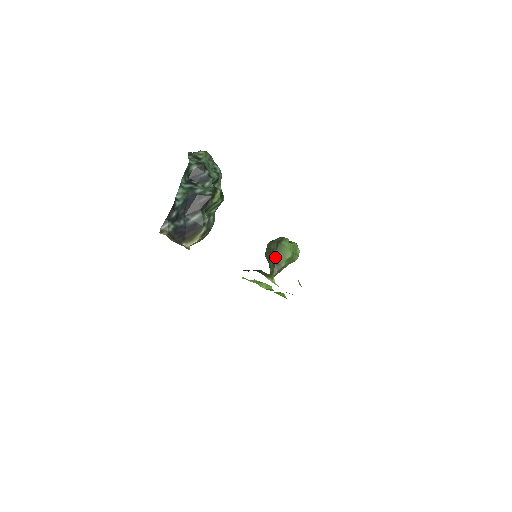
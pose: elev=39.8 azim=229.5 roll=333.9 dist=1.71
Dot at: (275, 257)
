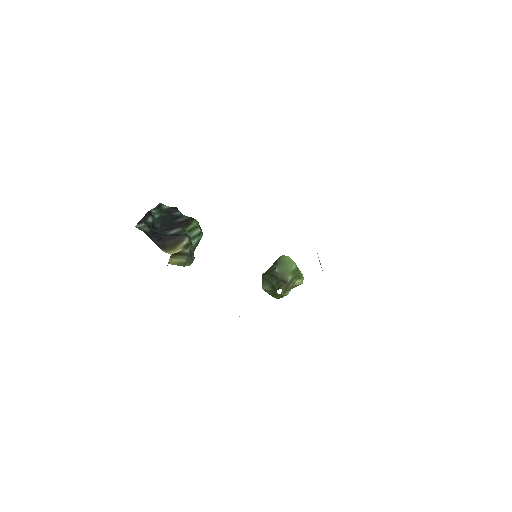
Dot at: (277, 273)
